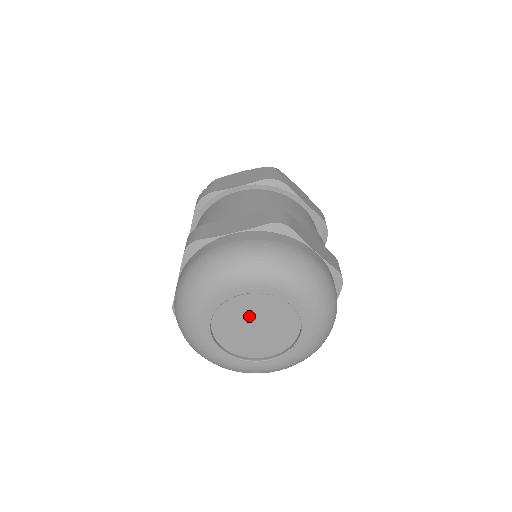
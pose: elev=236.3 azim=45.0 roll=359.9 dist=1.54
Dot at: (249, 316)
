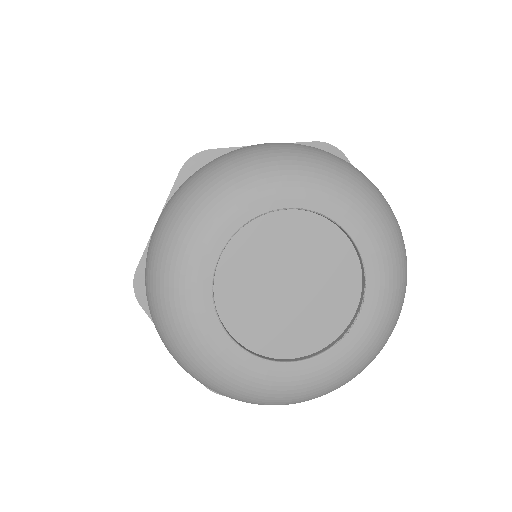
Dot at: (283, 262)
